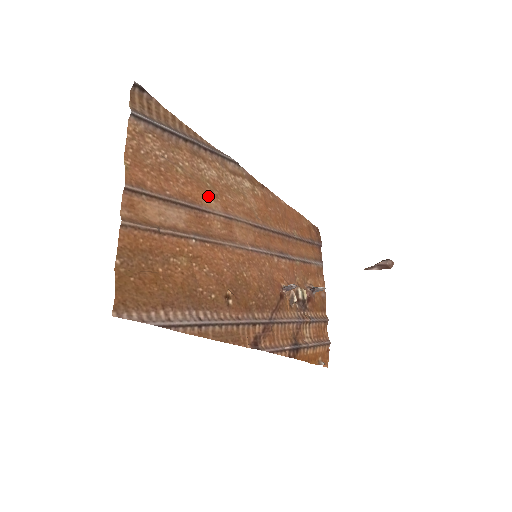
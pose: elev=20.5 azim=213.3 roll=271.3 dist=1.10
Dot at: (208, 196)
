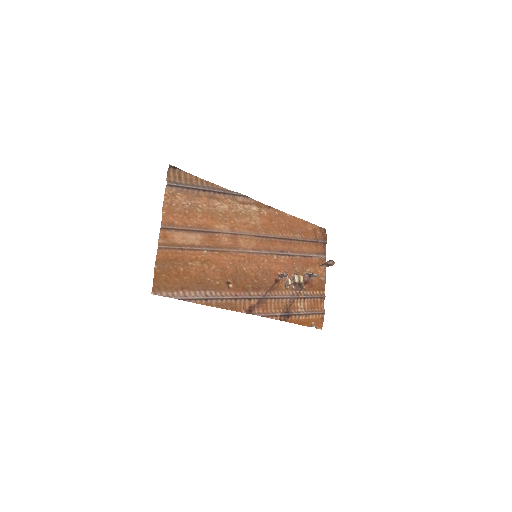
Dot at: (219, 222)
